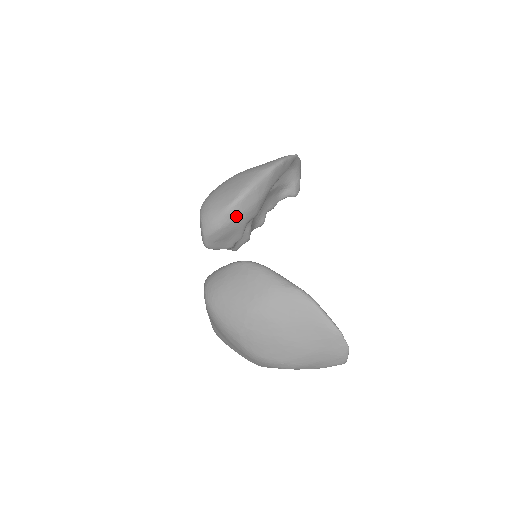
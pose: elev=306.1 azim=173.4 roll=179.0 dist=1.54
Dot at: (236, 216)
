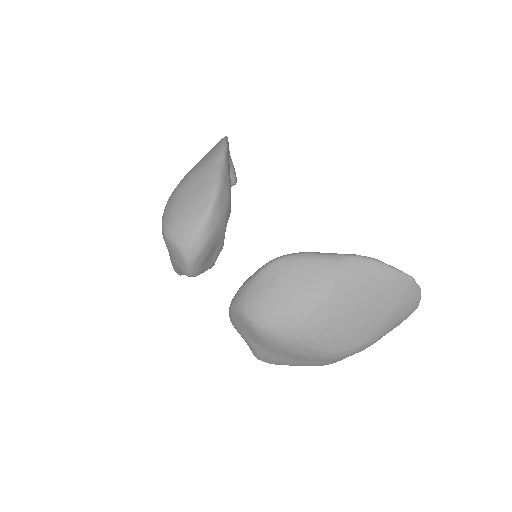
Dot at: (218, 222)
